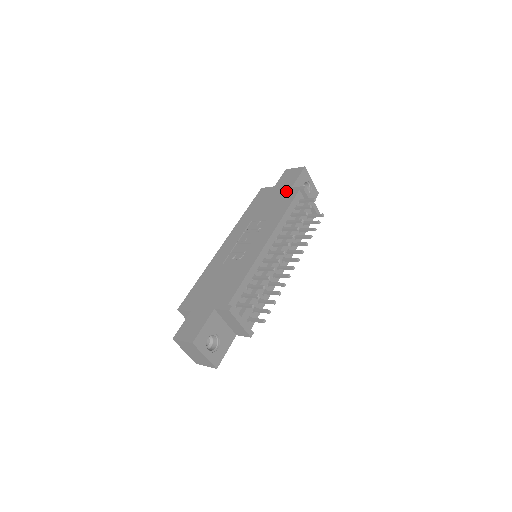
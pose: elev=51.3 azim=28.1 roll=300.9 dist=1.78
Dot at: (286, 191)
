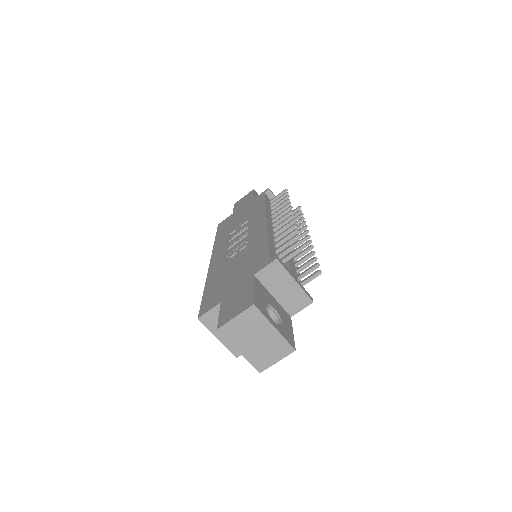
Dot at: (250, 203)
